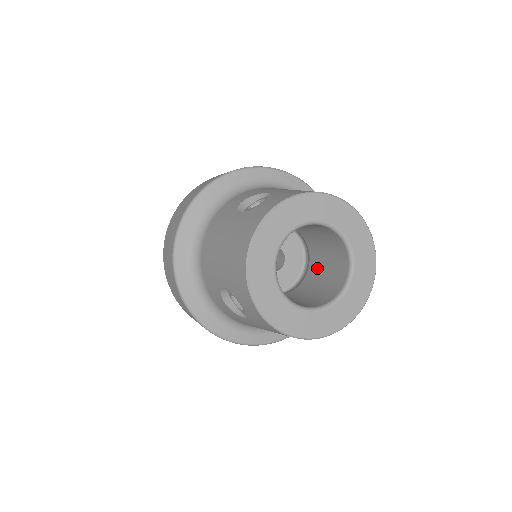
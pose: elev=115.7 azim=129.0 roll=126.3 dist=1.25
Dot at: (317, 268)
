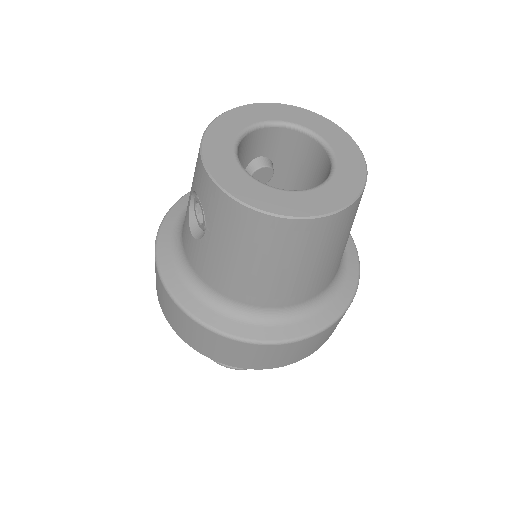
Dot at: occluded
